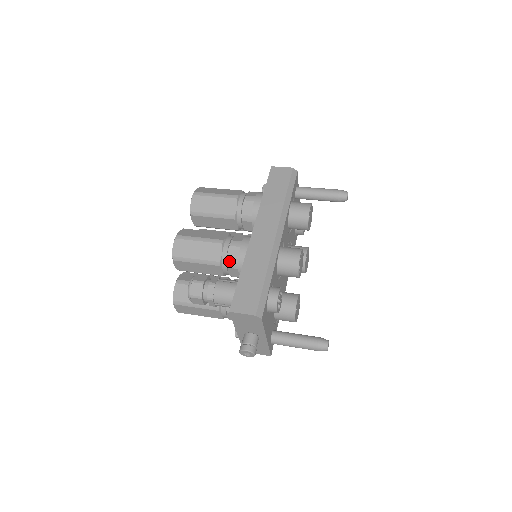
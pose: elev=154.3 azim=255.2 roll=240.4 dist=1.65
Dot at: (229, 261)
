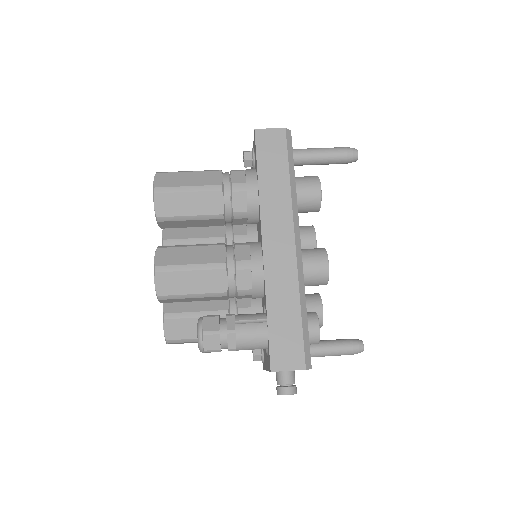
Dot at: (240, 289)
